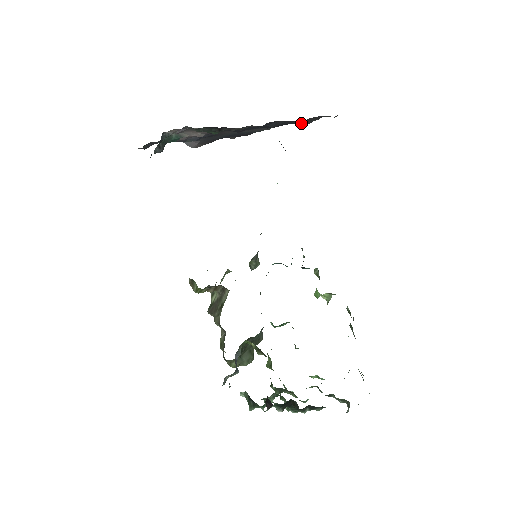
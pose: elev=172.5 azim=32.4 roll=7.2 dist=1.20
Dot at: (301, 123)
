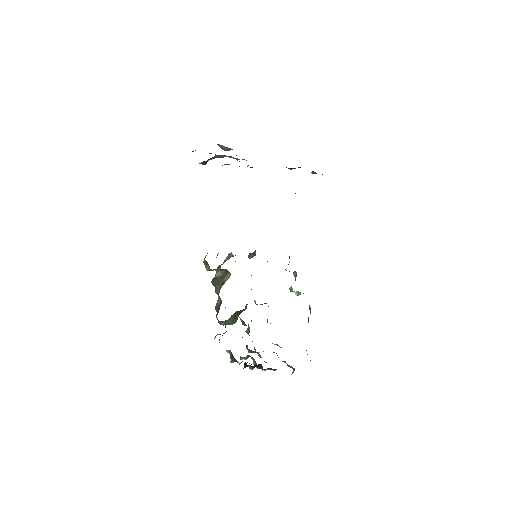
Dot at: (312, 173)
